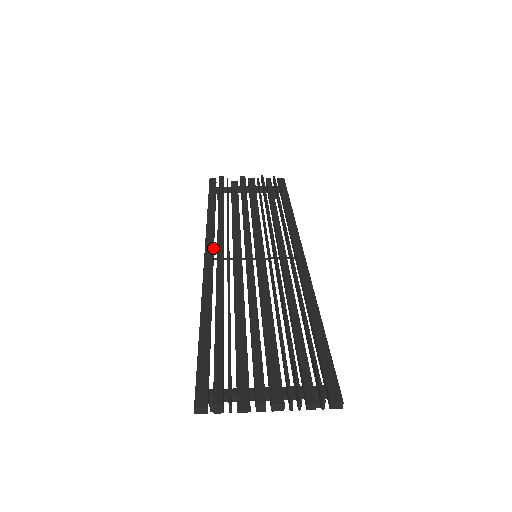
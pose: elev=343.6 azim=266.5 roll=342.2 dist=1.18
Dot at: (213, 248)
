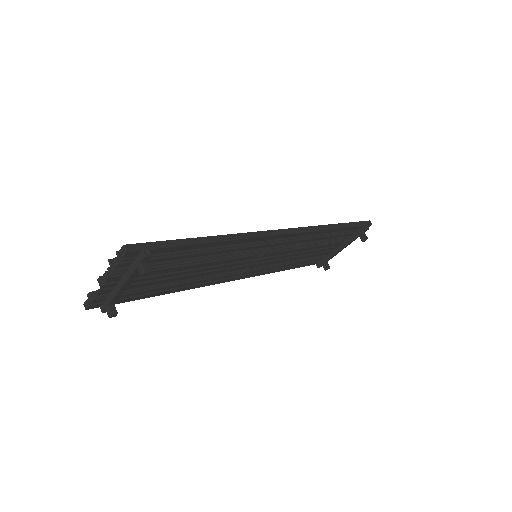
Dot at: occluded
